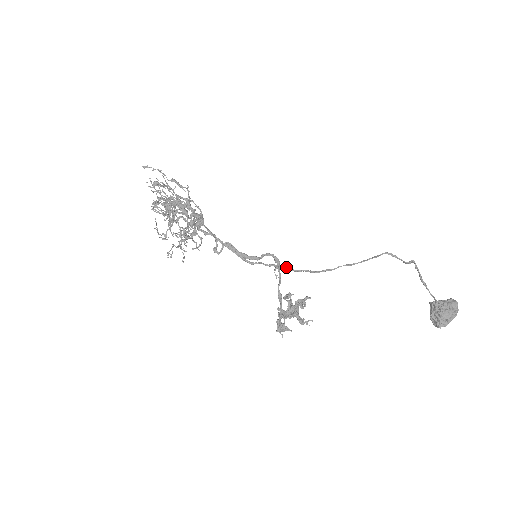
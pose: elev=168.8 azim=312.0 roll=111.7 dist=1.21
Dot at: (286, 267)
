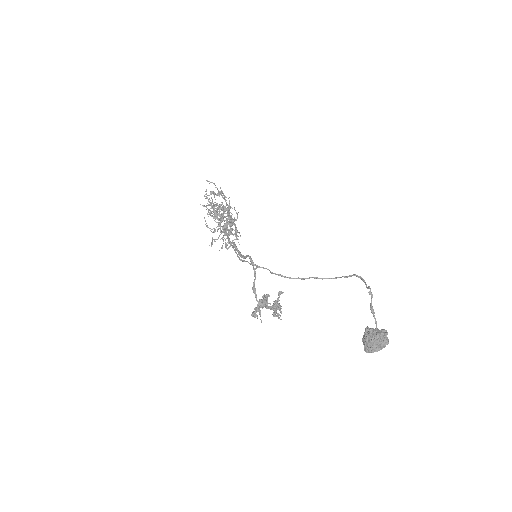
Dot at: occluded
